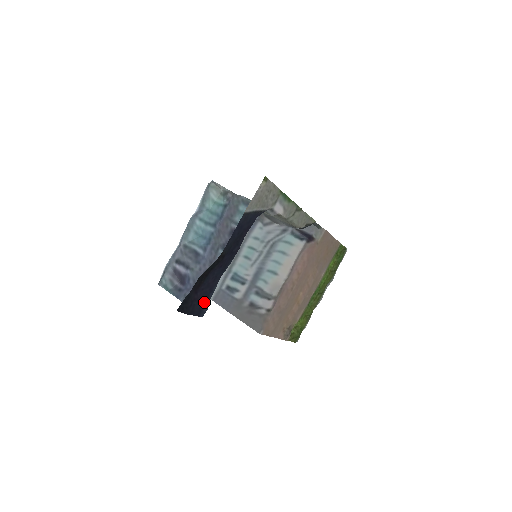
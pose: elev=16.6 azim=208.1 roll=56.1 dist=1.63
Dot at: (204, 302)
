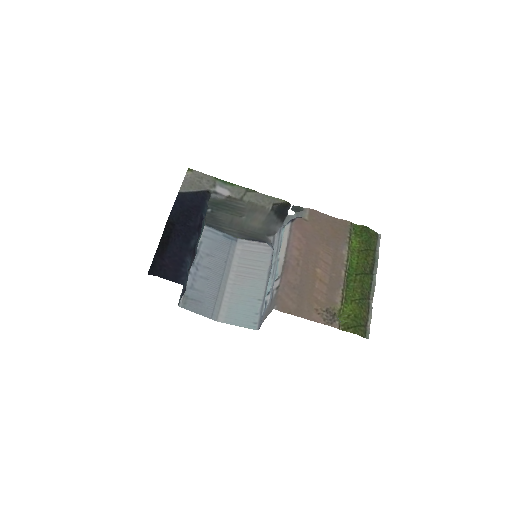
Dot at: (179, 271)
